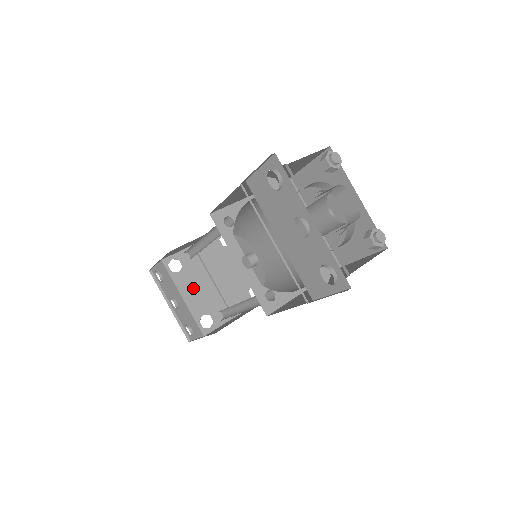
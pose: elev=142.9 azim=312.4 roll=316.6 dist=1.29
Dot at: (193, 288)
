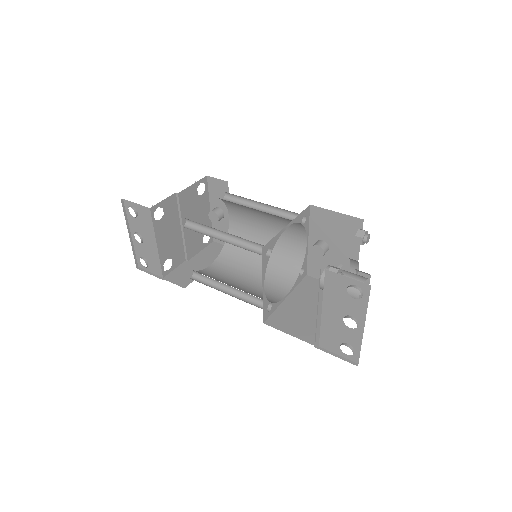
Dot at: (166, 235)
